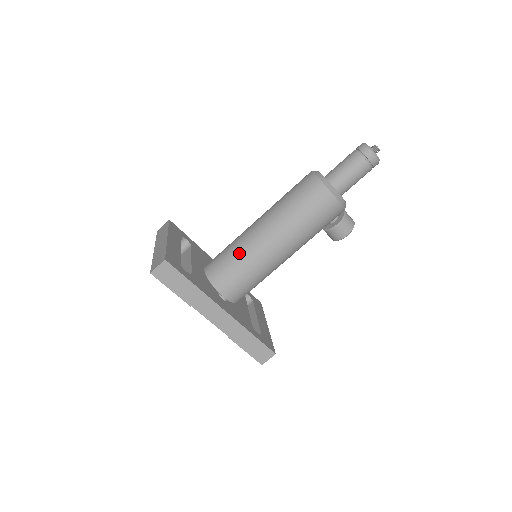
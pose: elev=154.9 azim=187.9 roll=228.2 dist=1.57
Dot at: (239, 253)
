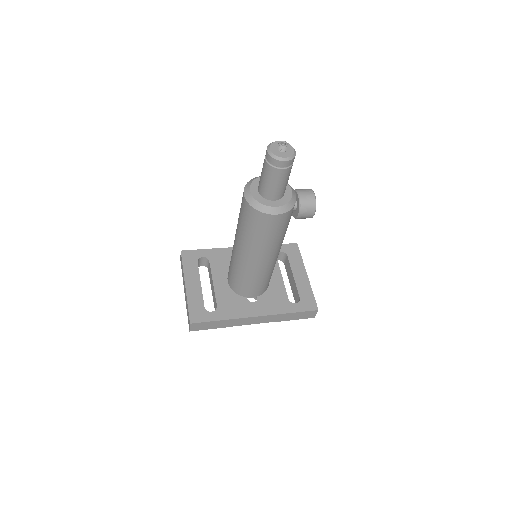
Dot at: (239, 273)
